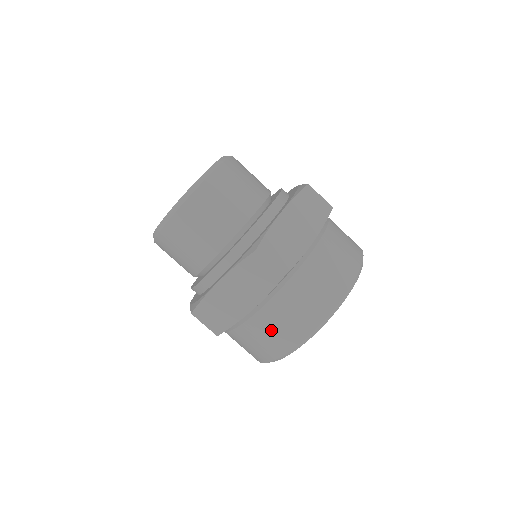
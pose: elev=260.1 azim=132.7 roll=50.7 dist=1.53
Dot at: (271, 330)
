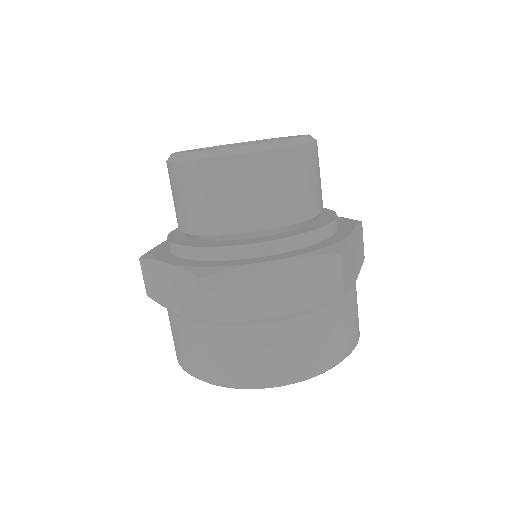
Dot at: (181, 342)
